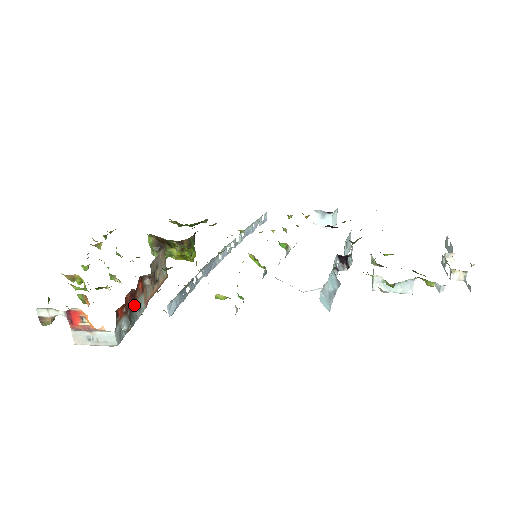
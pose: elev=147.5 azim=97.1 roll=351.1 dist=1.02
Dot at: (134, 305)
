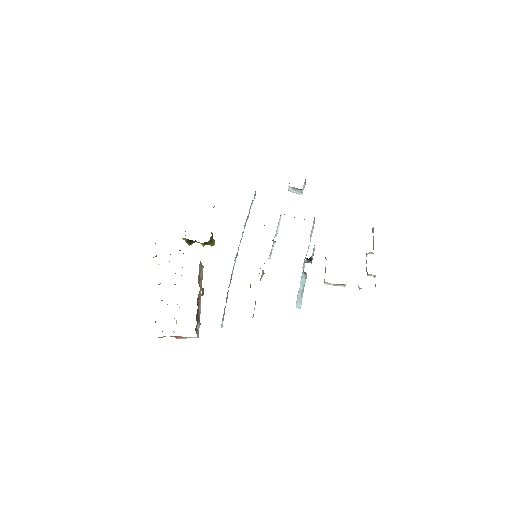
Dot at: (198, 312)
